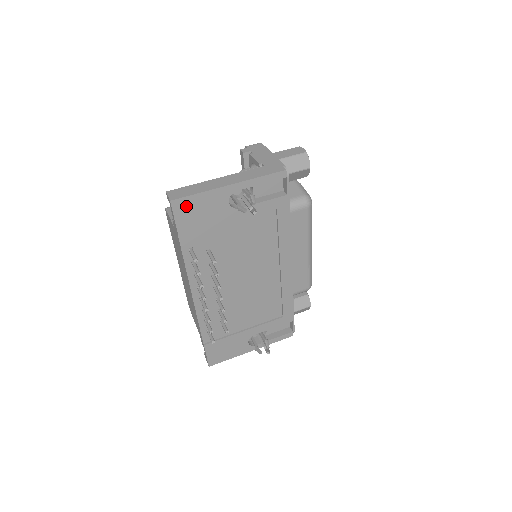
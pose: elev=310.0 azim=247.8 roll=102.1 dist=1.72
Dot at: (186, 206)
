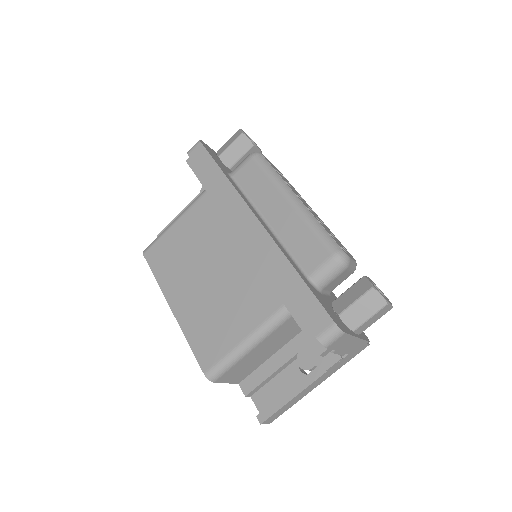
Dot at: occluded
